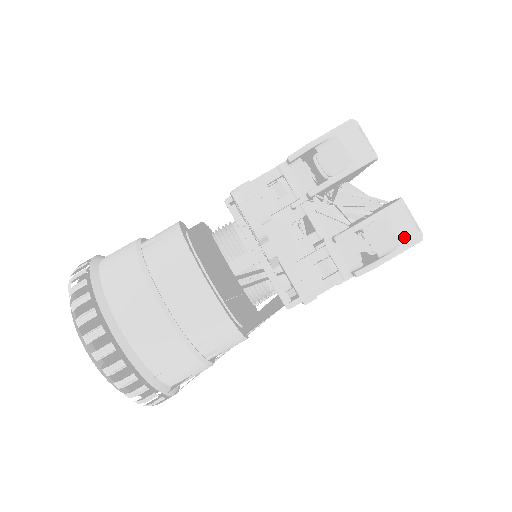
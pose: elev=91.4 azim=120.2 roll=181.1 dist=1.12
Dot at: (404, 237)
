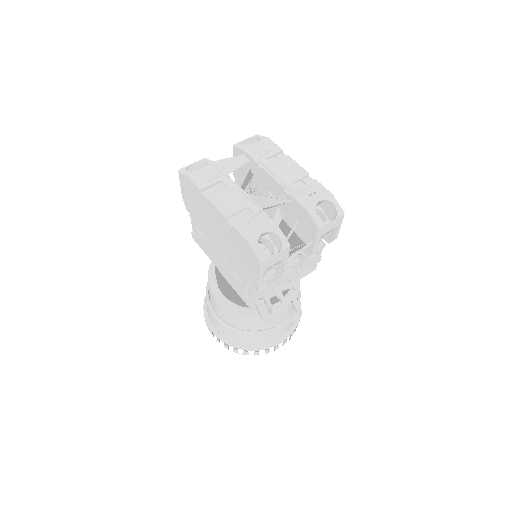
Dot at: (336, 225)
